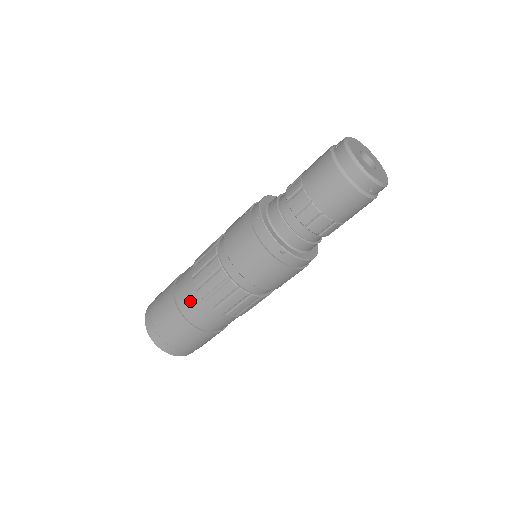
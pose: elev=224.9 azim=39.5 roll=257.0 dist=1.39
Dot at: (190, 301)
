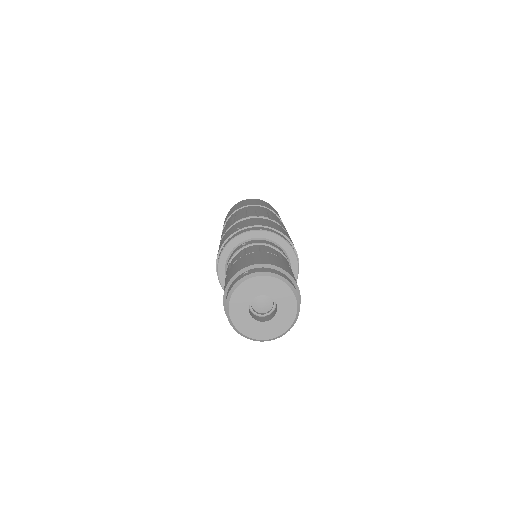
Dot at: occluded
